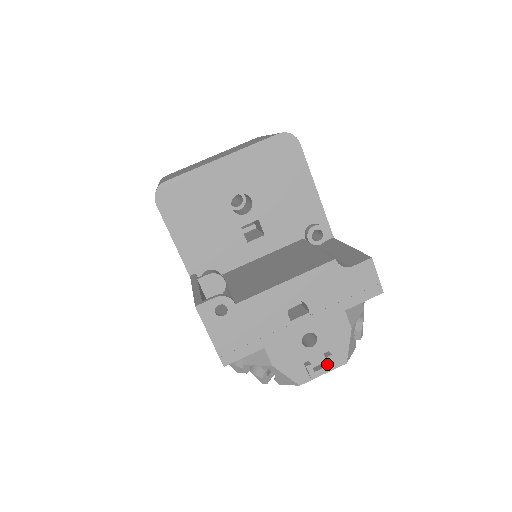
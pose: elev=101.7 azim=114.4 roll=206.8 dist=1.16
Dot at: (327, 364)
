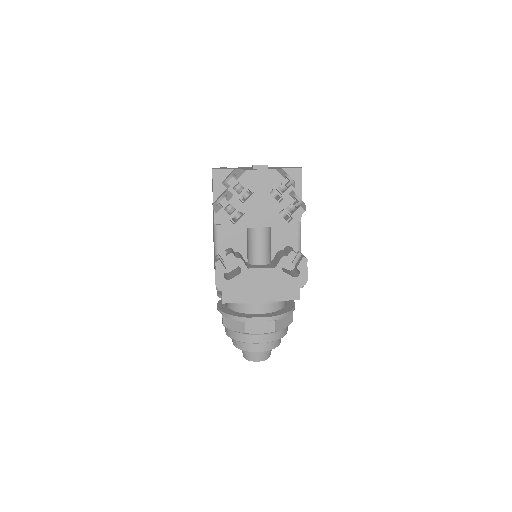
Dot at: (264, 166)
